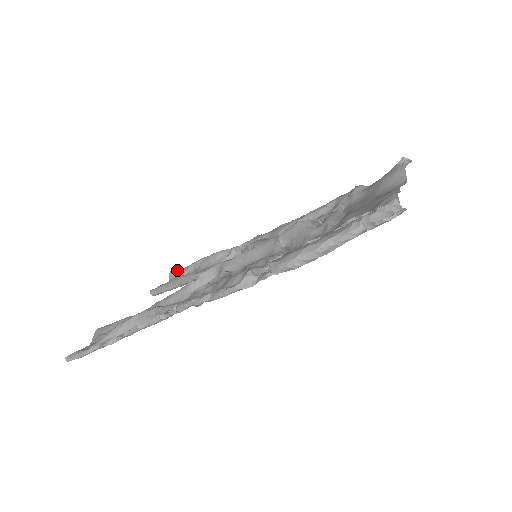
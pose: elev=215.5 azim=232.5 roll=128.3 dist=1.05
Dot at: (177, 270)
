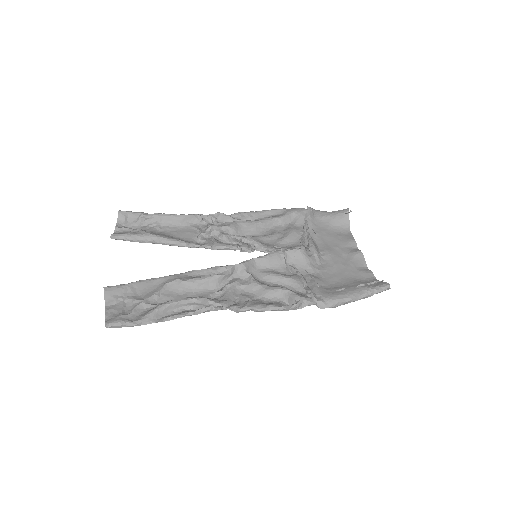
Dot at: (127, 213)
